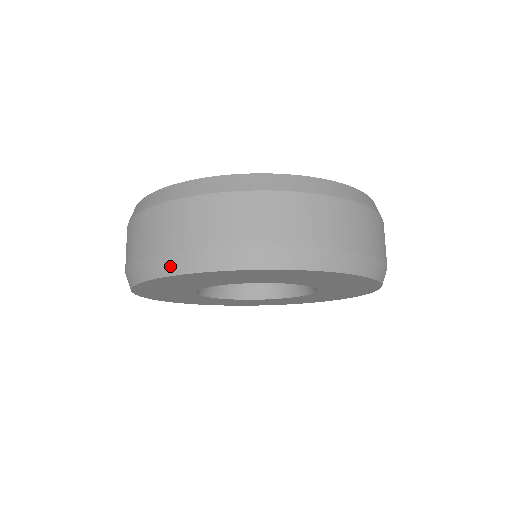
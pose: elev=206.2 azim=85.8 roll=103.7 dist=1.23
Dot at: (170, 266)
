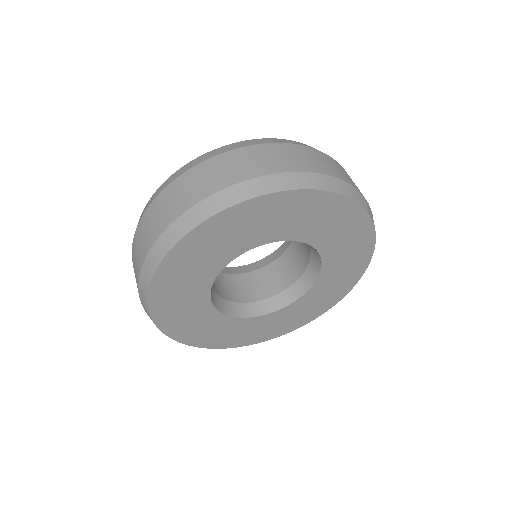
Dot at: (250, 190)
